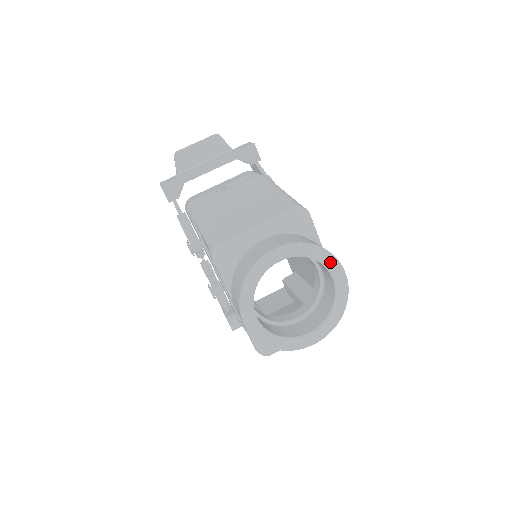
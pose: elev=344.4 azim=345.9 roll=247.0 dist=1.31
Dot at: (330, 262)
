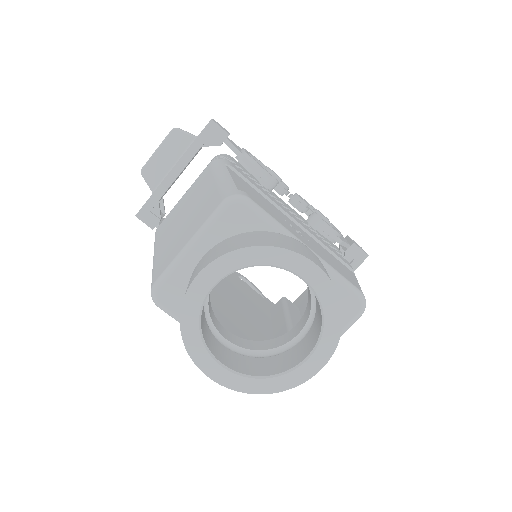
Dot at: (285, 260)
